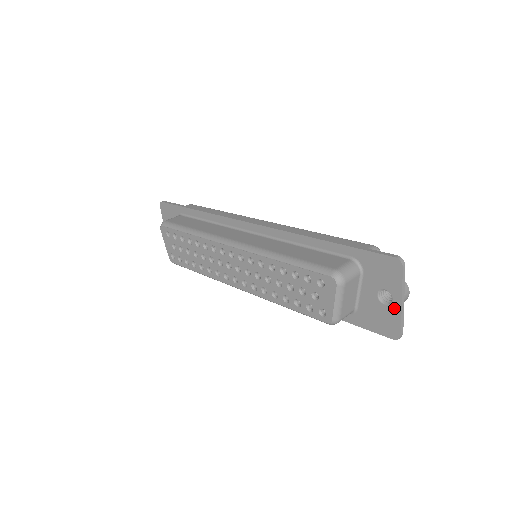
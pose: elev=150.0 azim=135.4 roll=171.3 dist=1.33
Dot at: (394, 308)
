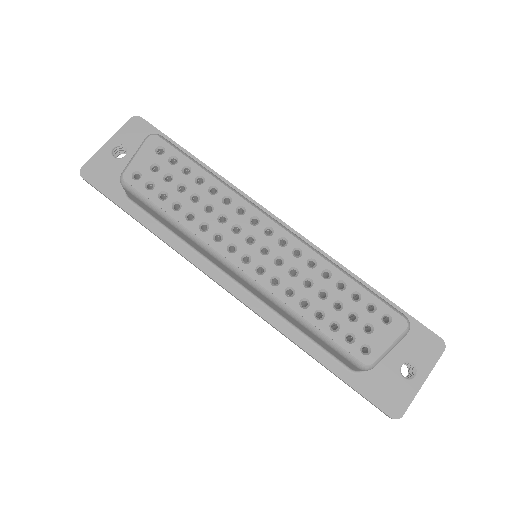
Dot at: (413, 385)
